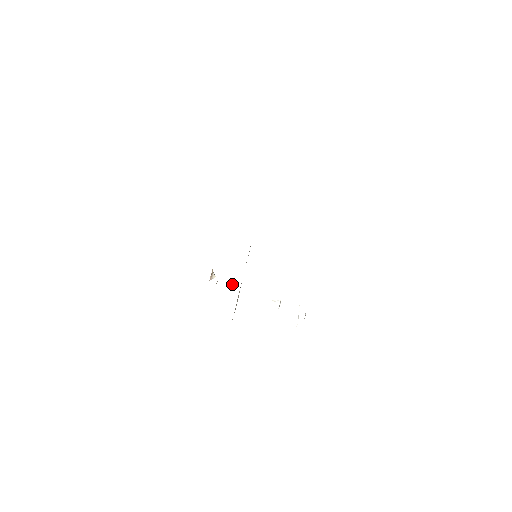
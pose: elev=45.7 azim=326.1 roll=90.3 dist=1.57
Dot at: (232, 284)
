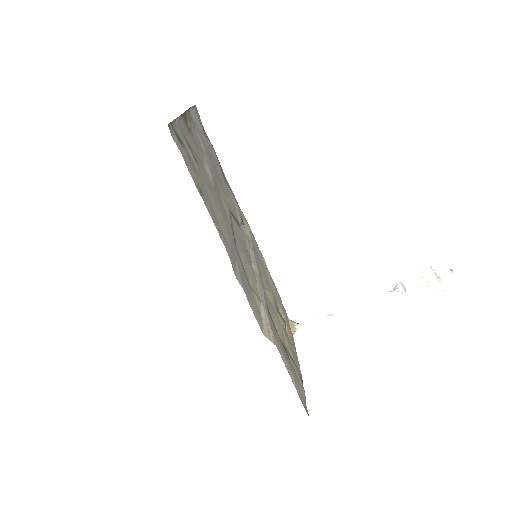
Dot at: (325, 316)
